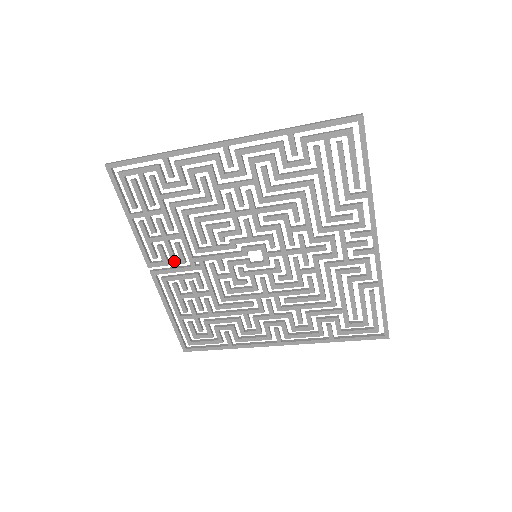
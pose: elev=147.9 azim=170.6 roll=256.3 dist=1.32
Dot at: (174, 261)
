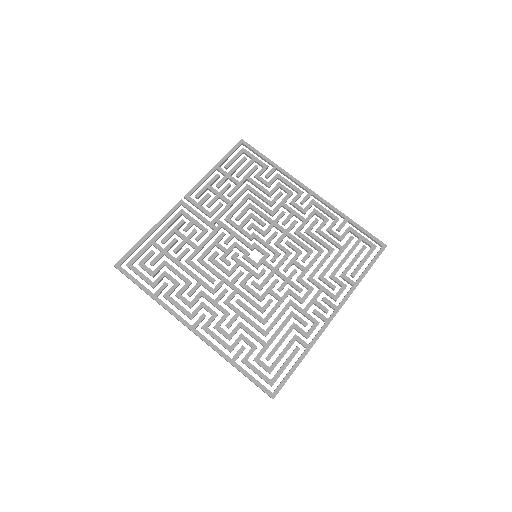
Dot at: (205, 209)
